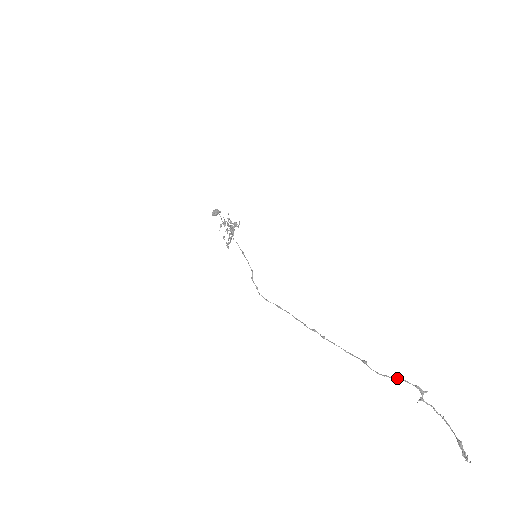
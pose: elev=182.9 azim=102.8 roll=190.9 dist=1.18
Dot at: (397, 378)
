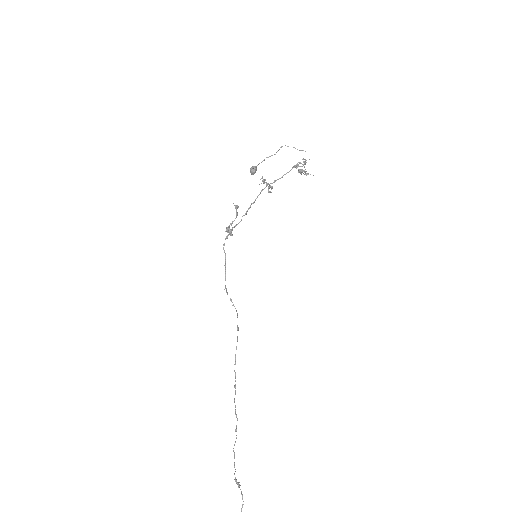
Dot at: (234, 462)
